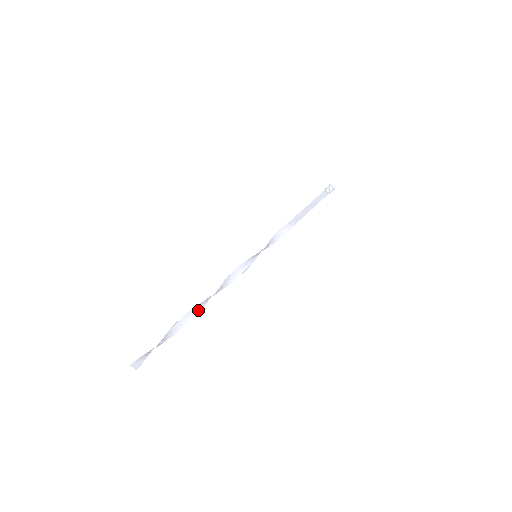
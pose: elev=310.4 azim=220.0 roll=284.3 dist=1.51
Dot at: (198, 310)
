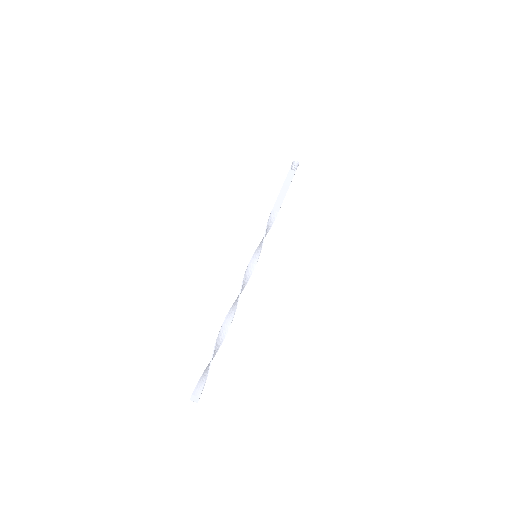
Dot at: (227, 327)
